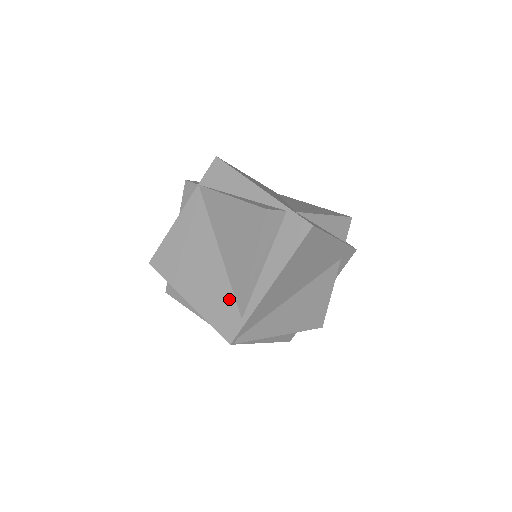
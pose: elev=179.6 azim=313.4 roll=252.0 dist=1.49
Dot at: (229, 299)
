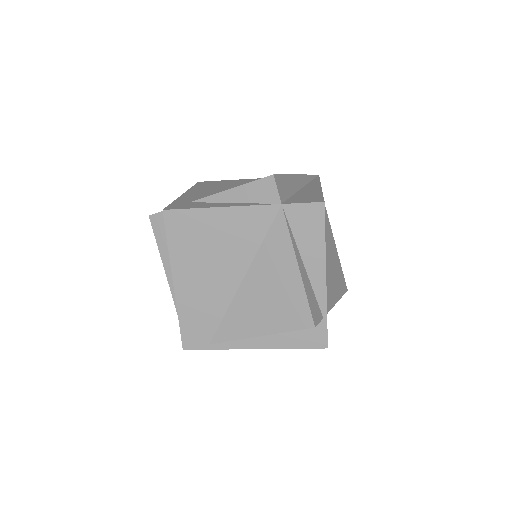
Dot at: (213, 322)
